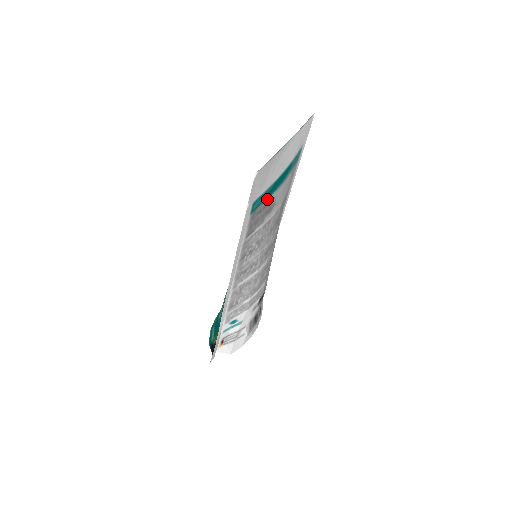
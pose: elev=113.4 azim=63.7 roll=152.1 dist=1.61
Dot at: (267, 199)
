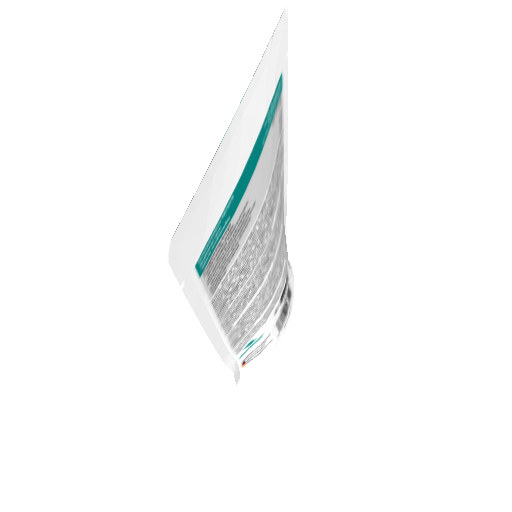
Dot at: (229, 222)
